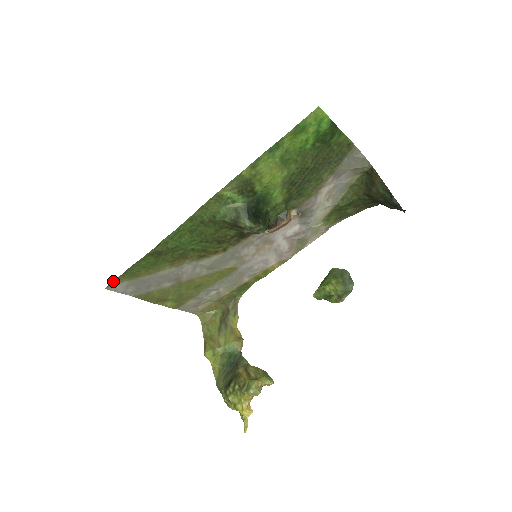
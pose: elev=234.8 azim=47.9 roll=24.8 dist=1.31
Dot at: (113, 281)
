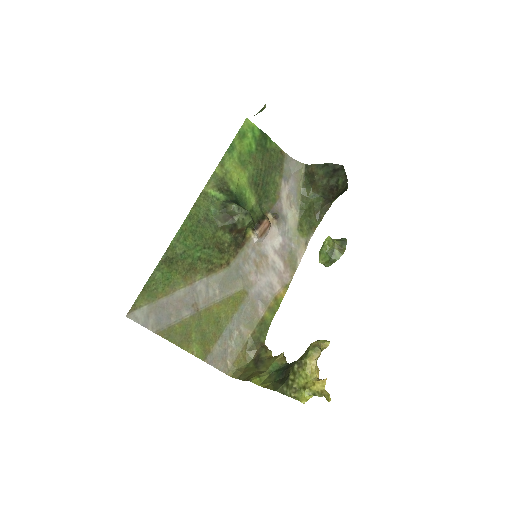
Dot at: (133, 304)
